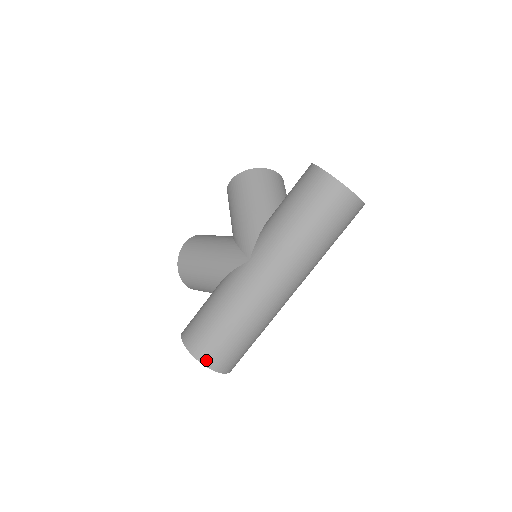
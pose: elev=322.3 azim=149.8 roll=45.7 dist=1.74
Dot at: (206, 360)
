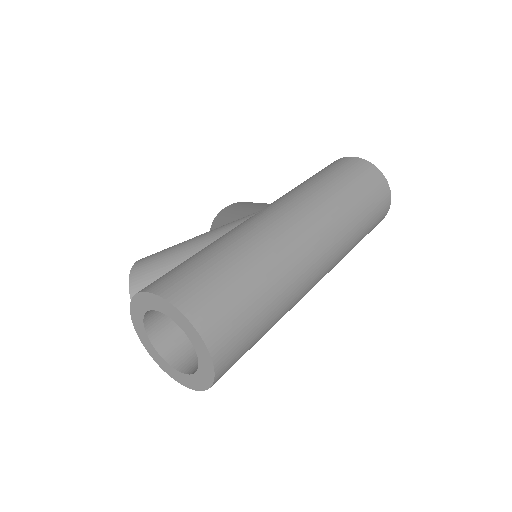
Dot at: (185, 303)
